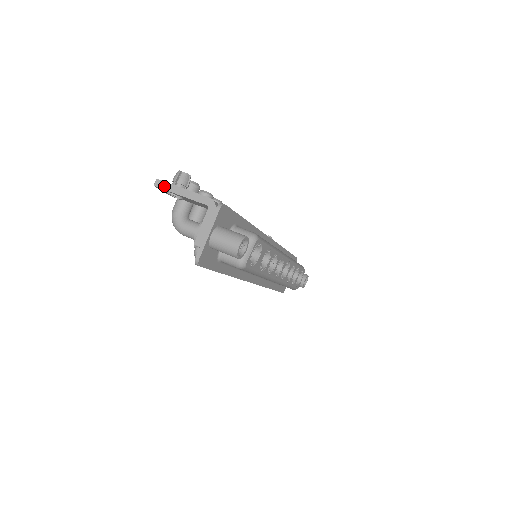
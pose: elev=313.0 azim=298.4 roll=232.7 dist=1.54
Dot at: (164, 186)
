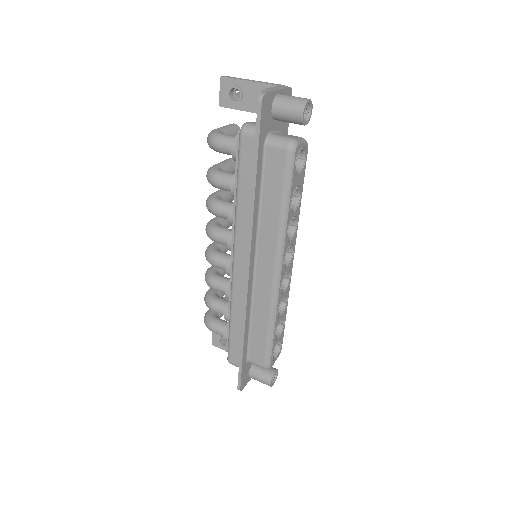
Dot at: (232, 77)
